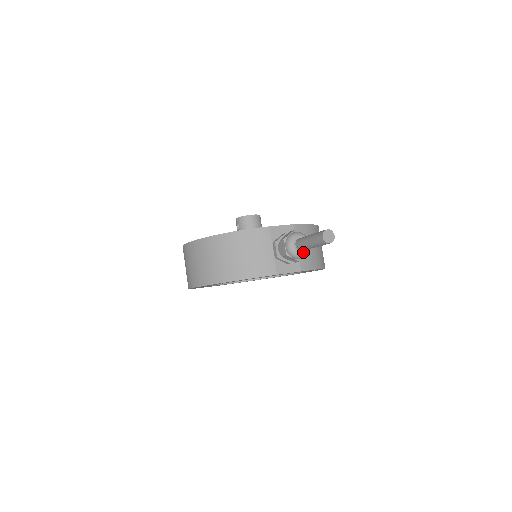
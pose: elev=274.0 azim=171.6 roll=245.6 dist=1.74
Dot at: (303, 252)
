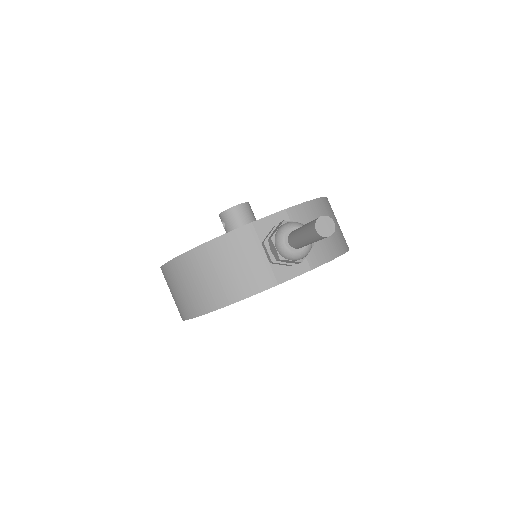
Dot at: (302, 249)
